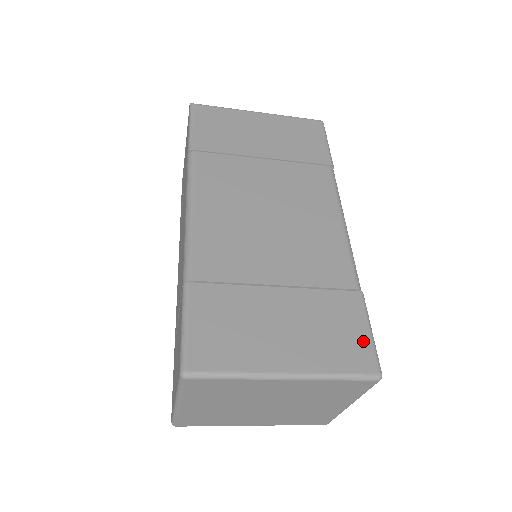
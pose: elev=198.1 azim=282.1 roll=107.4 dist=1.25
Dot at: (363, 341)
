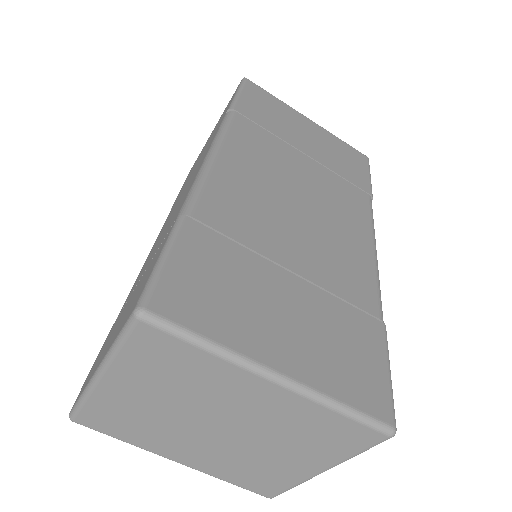
Dot at: (380, 378)
